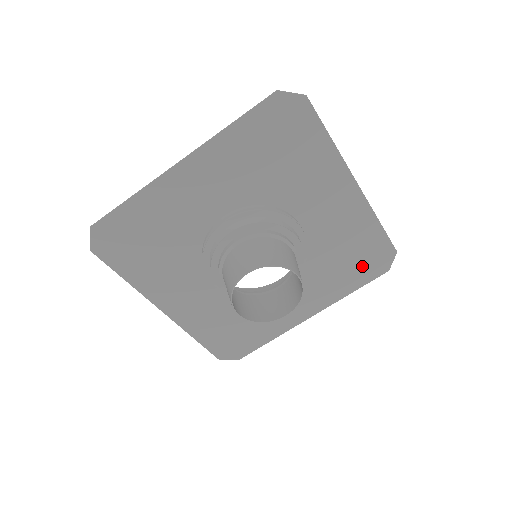
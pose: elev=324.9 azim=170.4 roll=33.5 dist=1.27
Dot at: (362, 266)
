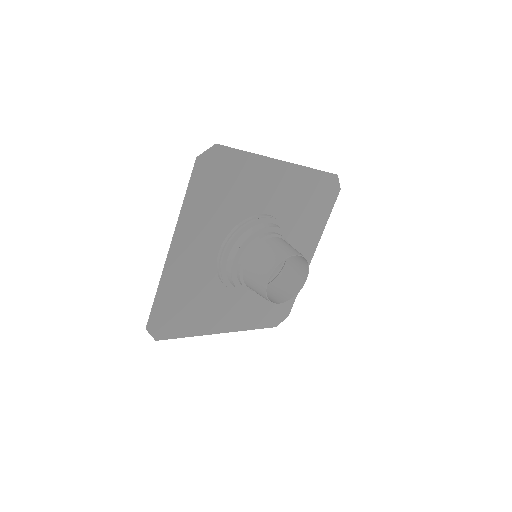
Dot at: (322, 202)
